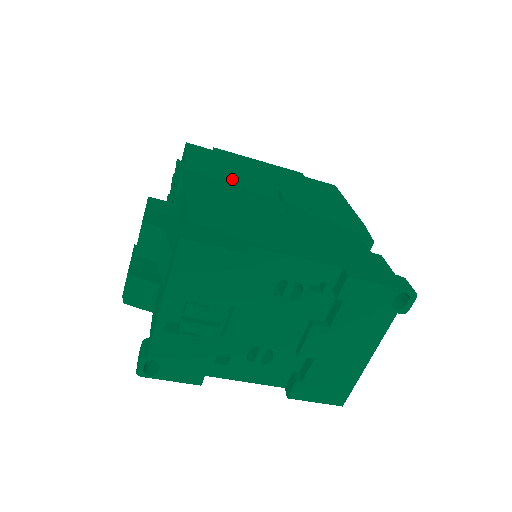
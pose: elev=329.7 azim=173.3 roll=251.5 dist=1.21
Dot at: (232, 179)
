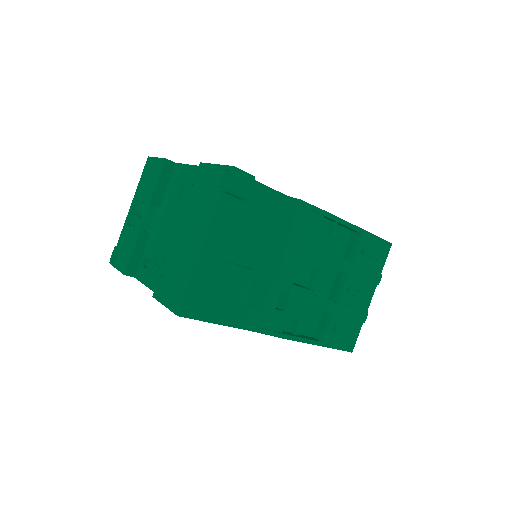
Dot at: occluded
